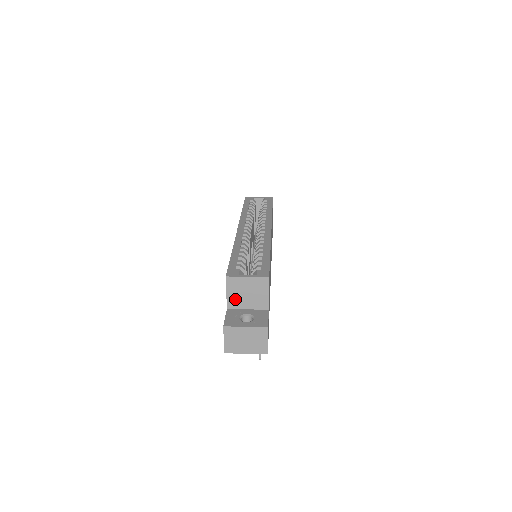
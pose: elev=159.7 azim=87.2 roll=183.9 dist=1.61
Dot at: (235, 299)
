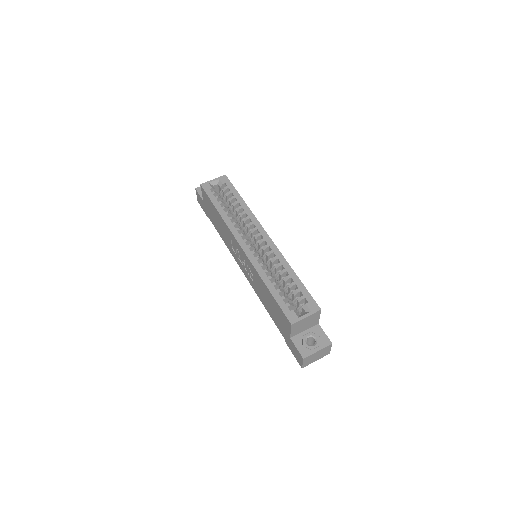
Dot at: (296, 331)
